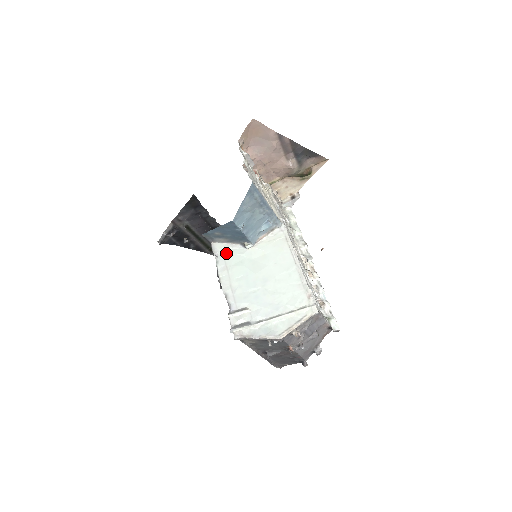
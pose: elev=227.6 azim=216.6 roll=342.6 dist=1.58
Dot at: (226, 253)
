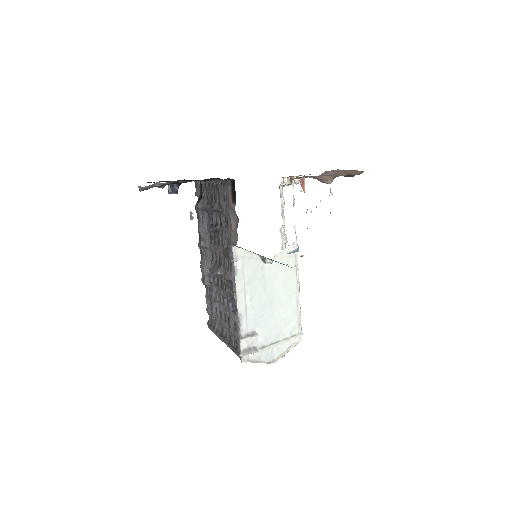
Dot at: (246, 264)
